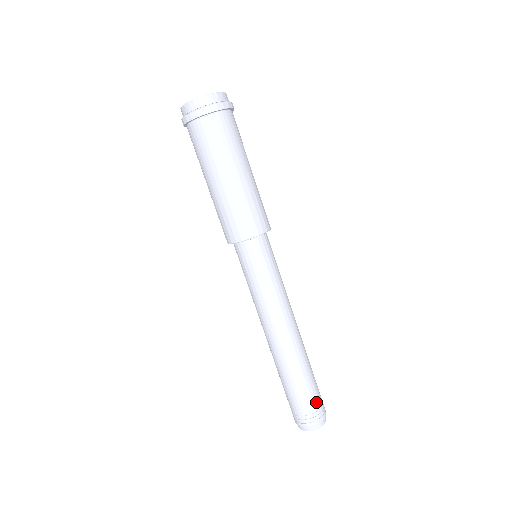
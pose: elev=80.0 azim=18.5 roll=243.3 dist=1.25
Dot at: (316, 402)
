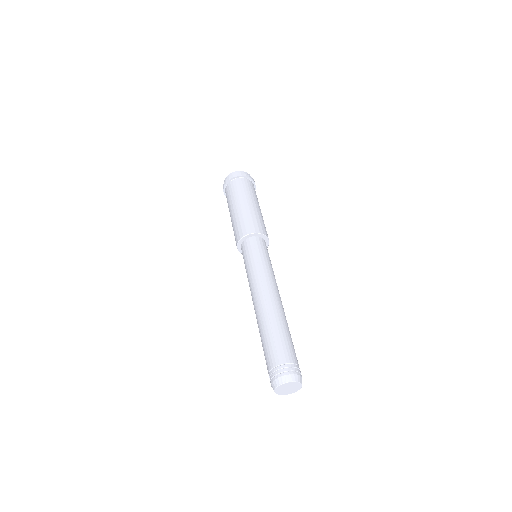
Dot at: (285, 357)
